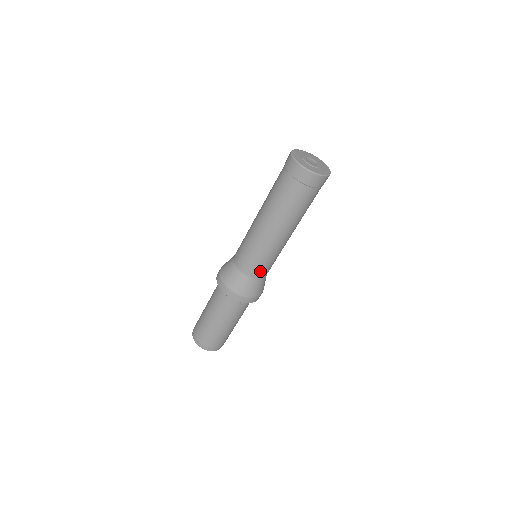
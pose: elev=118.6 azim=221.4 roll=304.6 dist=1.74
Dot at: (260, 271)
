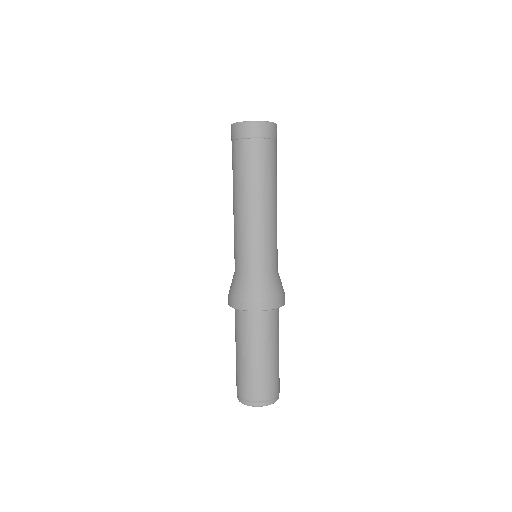
Dot at: (275, 261)
